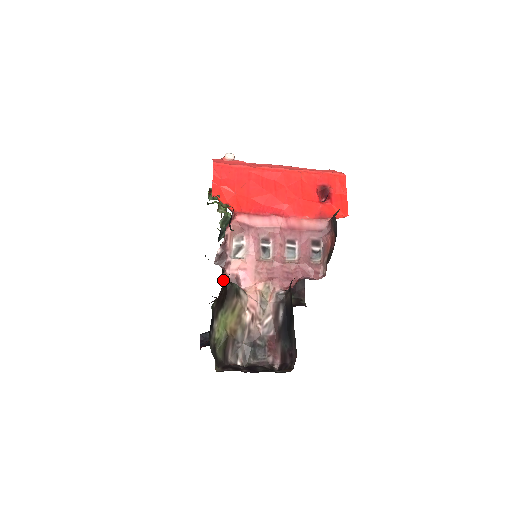
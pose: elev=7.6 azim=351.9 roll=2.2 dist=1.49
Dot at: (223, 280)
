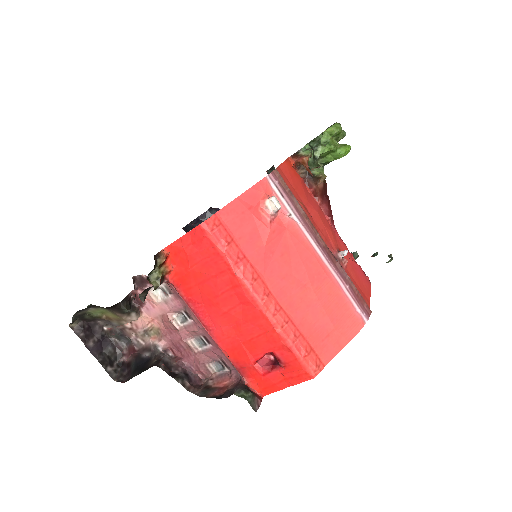
Dot at: occluded
